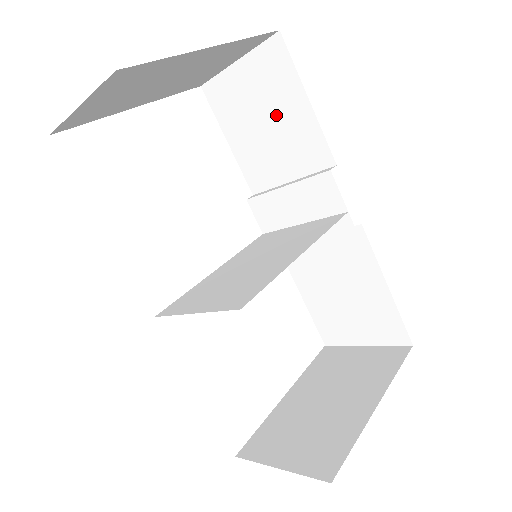
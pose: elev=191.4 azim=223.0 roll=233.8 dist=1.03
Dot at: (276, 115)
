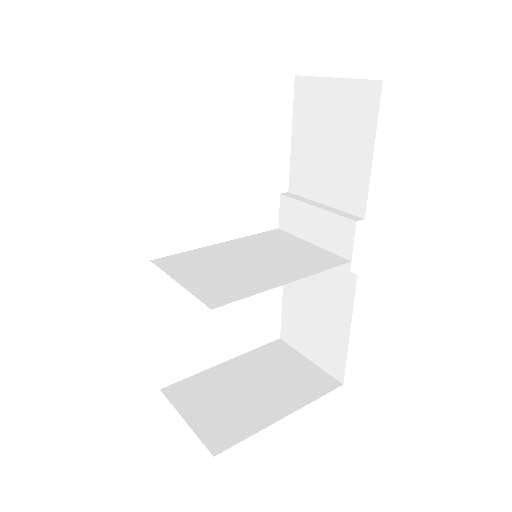
Dot at: (341, 145)
